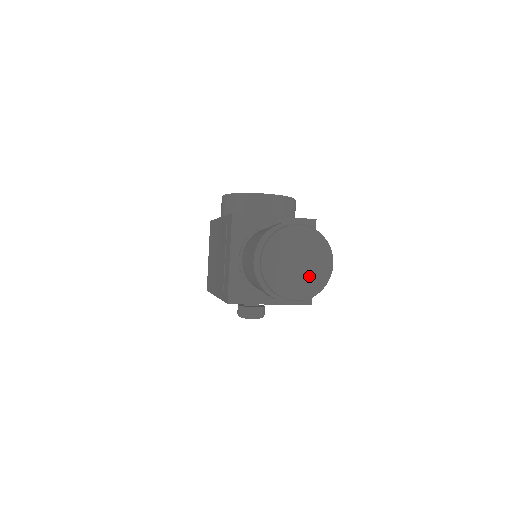
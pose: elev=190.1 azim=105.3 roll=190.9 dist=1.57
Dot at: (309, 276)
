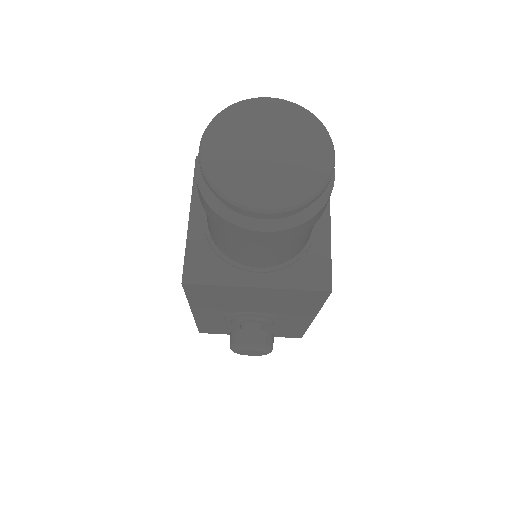
Dot at: (288, 171)
